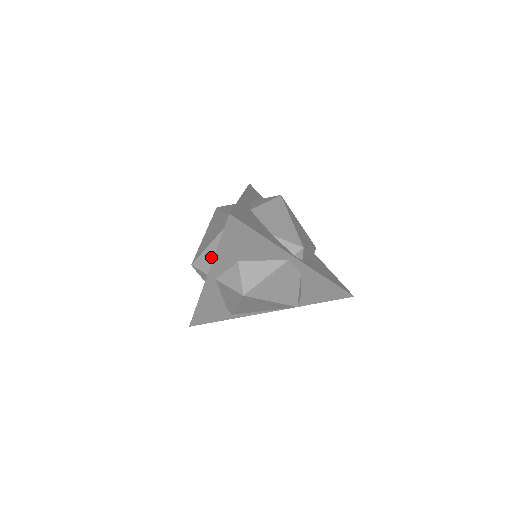
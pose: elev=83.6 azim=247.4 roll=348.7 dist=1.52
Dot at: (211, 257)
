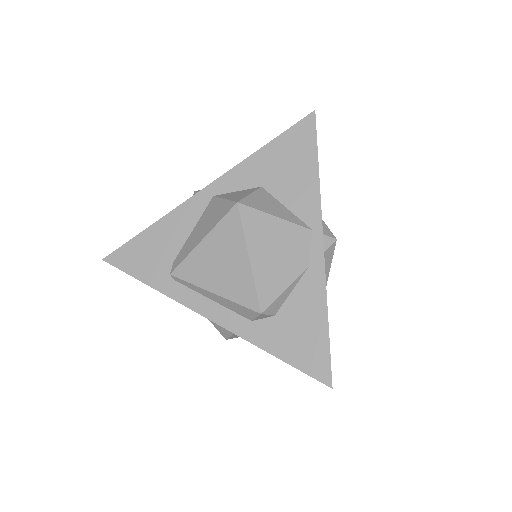
Dot at: occluded
